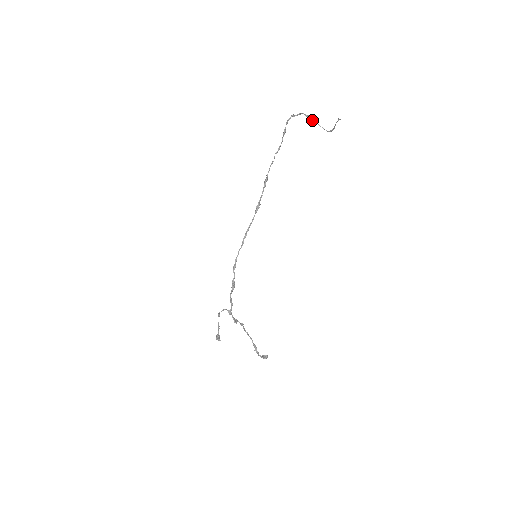
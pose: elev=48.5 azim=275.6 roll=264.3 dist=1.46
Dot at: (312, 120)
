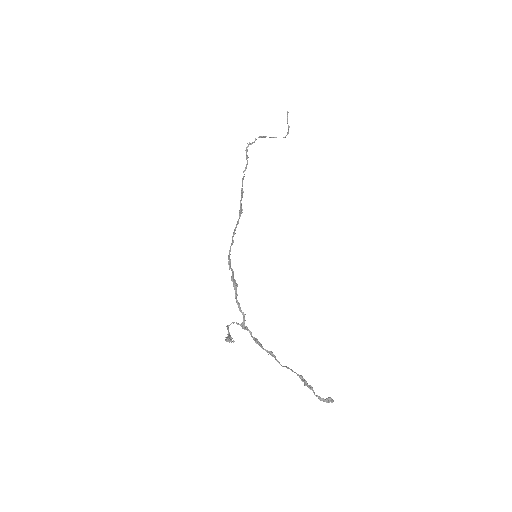
Dot at: occluded
